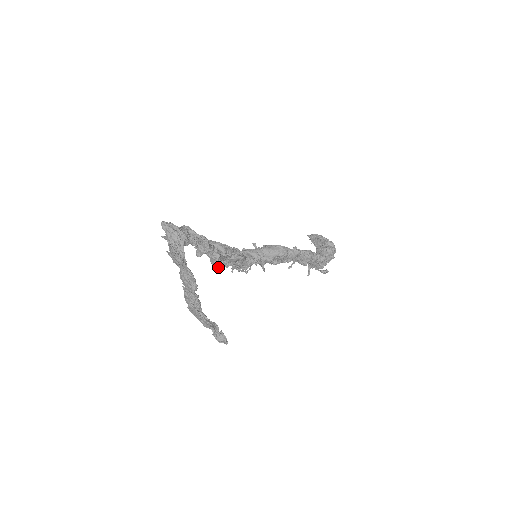
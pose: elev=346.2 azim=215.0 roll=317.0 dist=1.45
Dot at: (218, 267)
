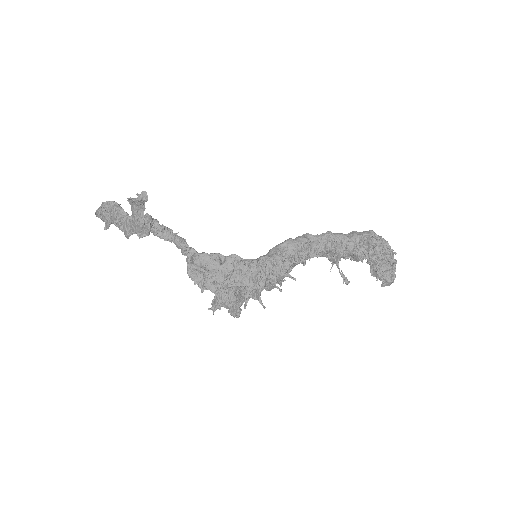
Dot at: (184, 243)
